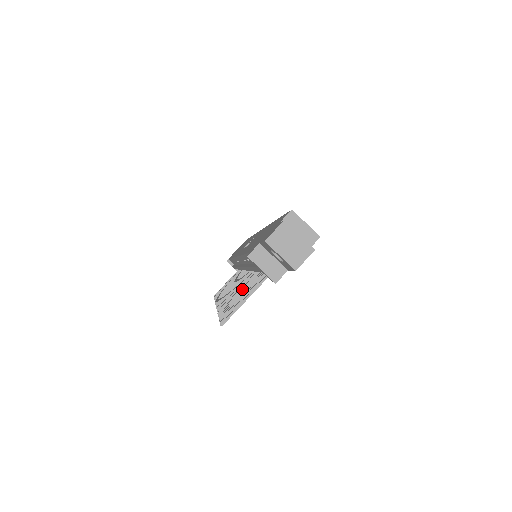
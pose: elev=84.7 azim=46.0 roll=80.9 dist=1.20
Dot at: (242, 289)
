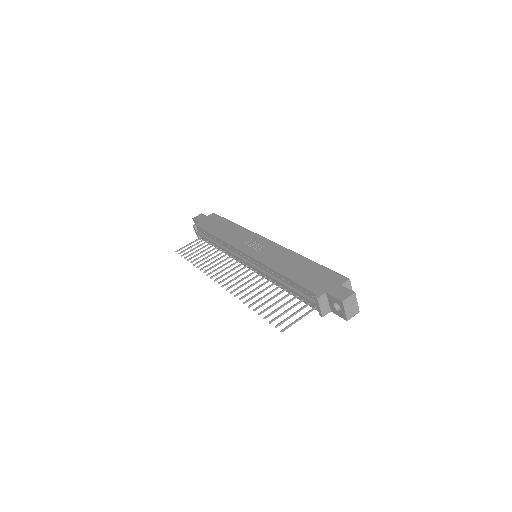
Dot at: (273, 297)
